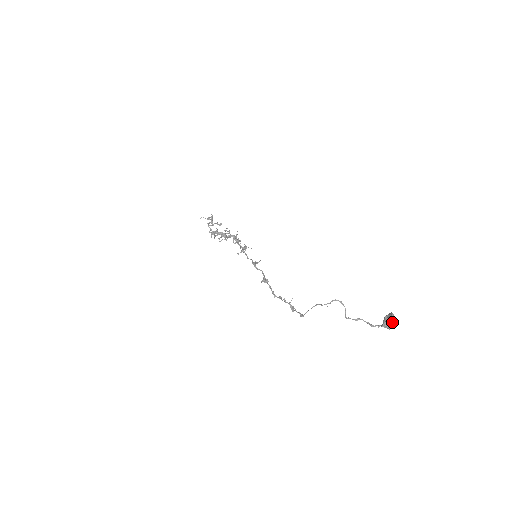
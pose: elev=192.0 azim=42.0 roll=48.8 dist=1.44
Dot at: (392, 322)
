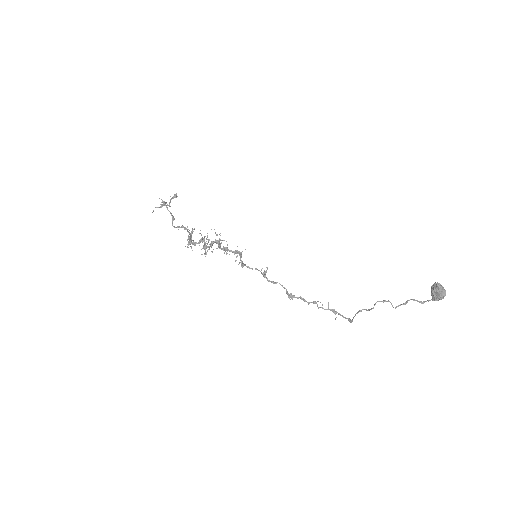
Dot at: (442, 296)
